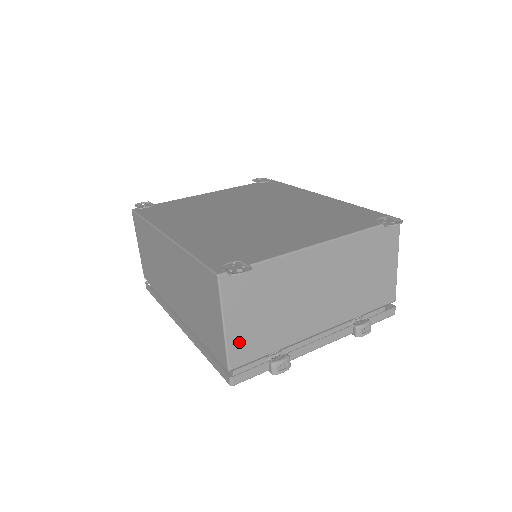
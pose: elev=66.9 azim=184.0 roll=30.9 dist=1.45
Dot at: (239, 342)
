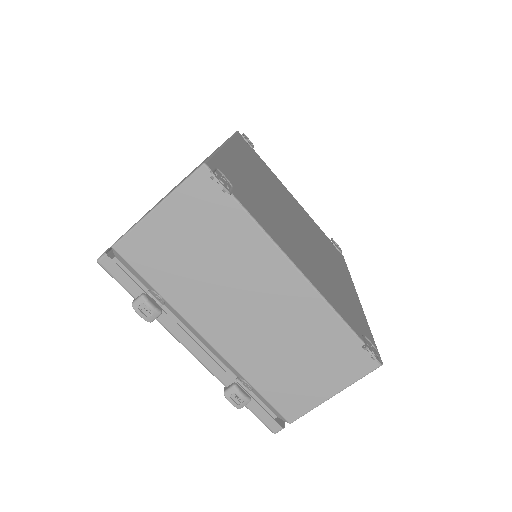
Dot at: (148, 239)
